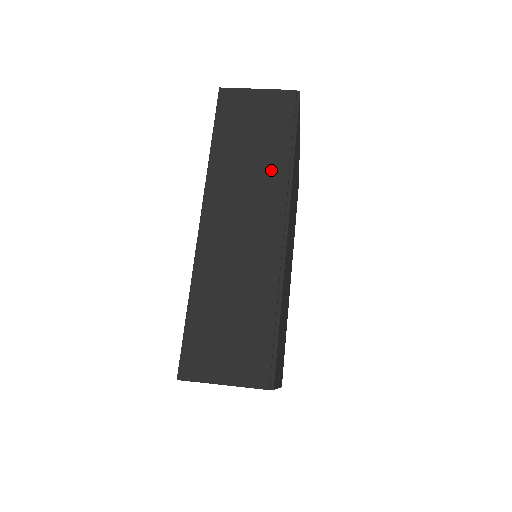
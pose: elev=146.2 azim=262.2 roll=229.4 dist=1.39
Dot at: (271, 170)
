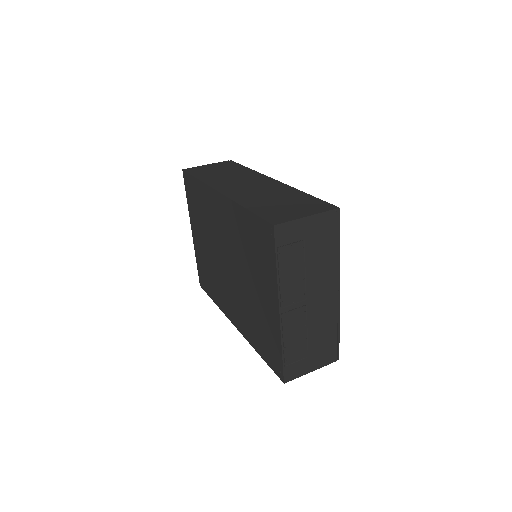
Dot at: (243, 173)
